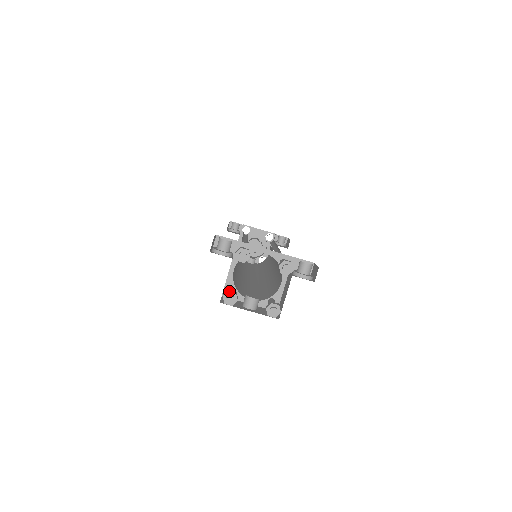
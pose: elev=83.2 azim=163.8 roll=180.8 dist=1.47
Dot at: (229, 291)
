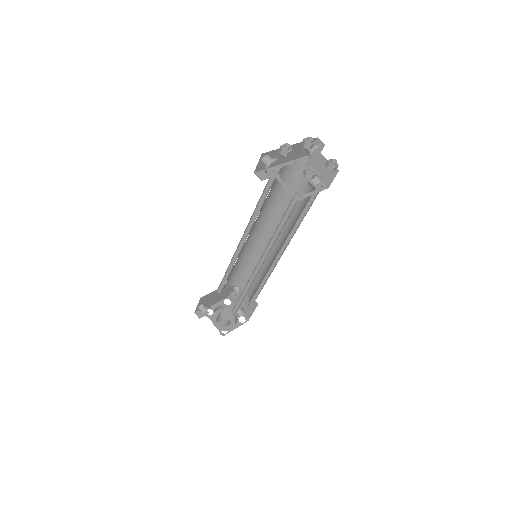
Dot at: (305, 168)
